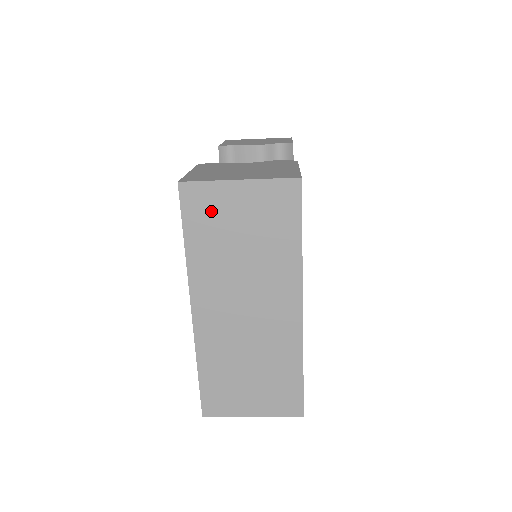
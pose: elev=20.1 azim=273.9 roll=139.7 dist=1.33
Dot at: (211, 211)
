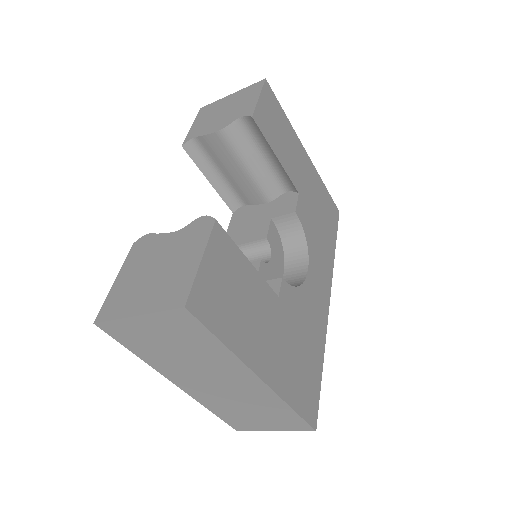
Dot at: (134, 336)
